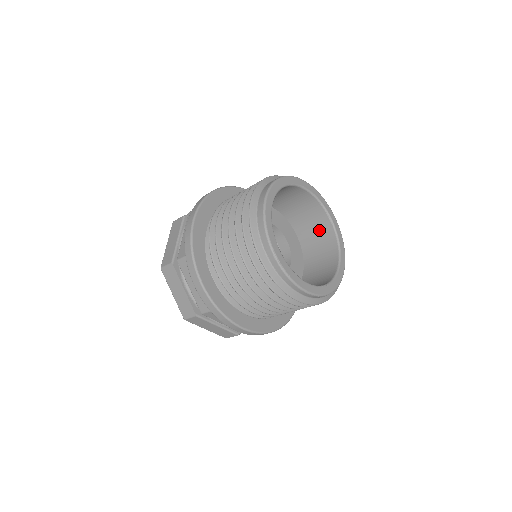
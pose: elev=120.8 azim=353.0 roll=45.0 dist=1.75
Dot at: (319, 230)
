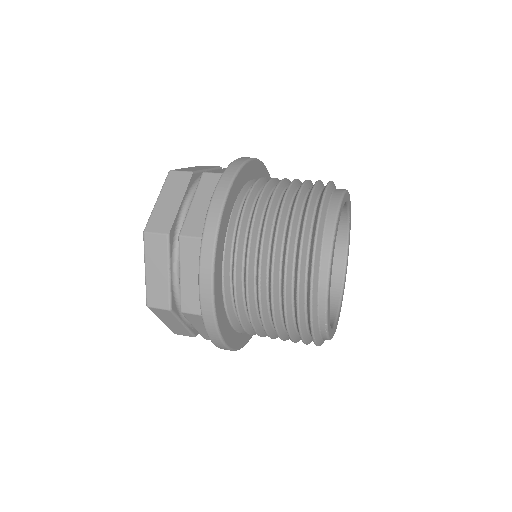
Dot at: occluded
